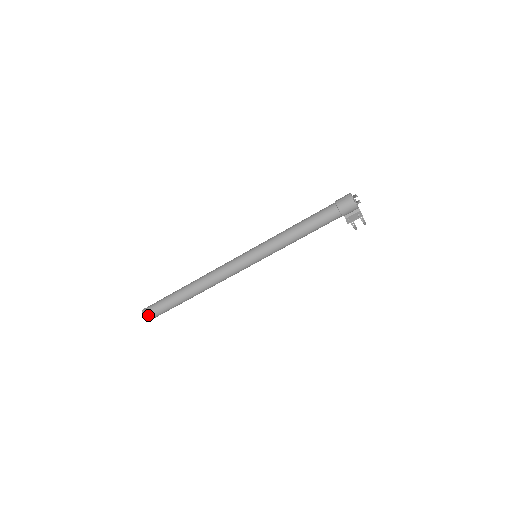
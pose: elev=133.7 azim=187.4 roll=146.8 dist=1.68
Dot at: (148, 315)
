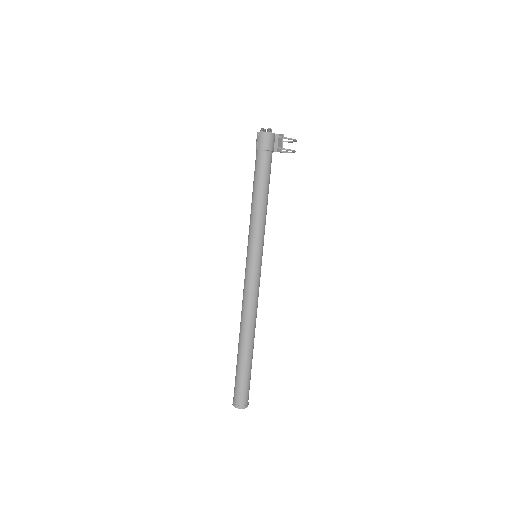
Dot at: (240, 402)
